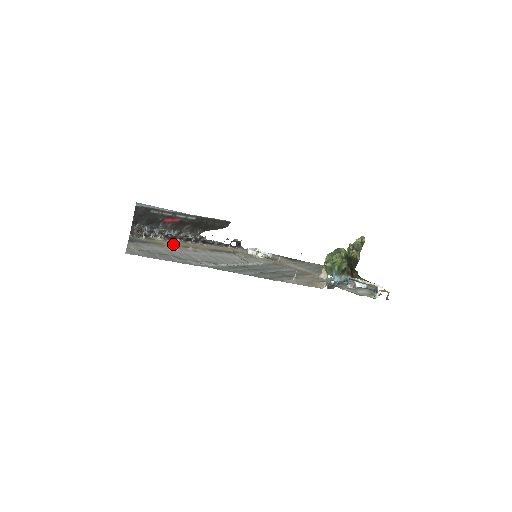
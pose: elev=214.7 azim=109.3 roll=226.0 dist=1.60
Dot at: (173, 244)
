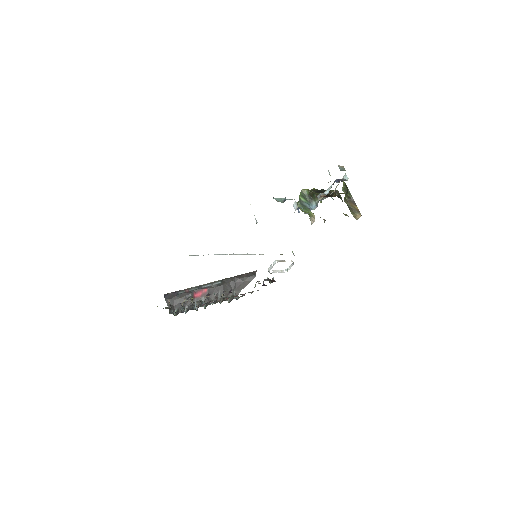
Dot at: occluded
